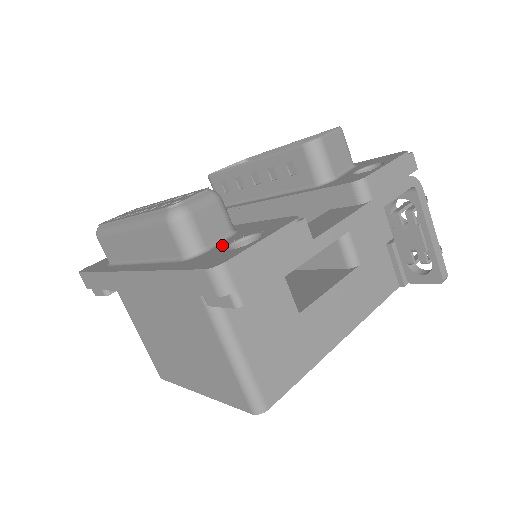
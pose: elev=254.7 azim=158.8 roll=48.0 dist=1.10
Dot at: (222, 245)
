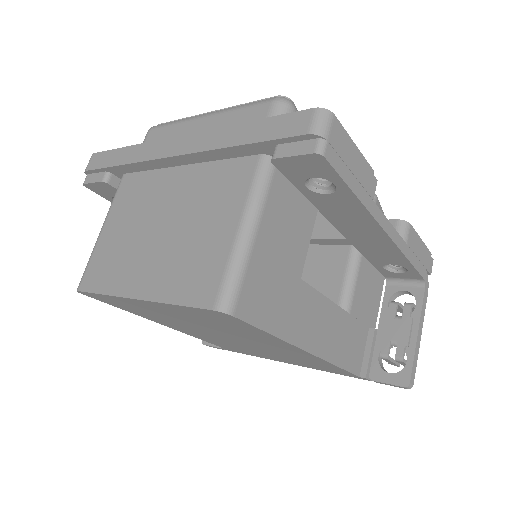
Dot at: occluded
